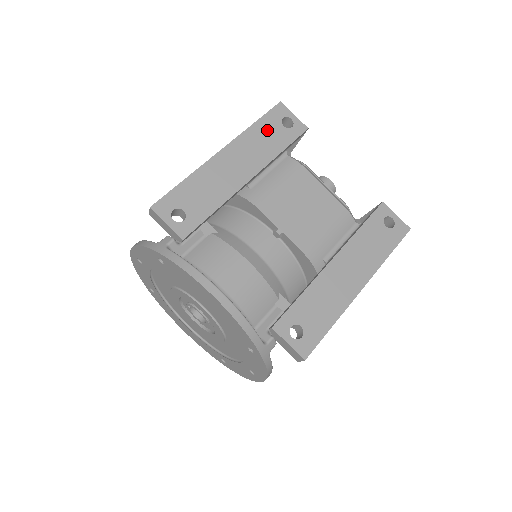
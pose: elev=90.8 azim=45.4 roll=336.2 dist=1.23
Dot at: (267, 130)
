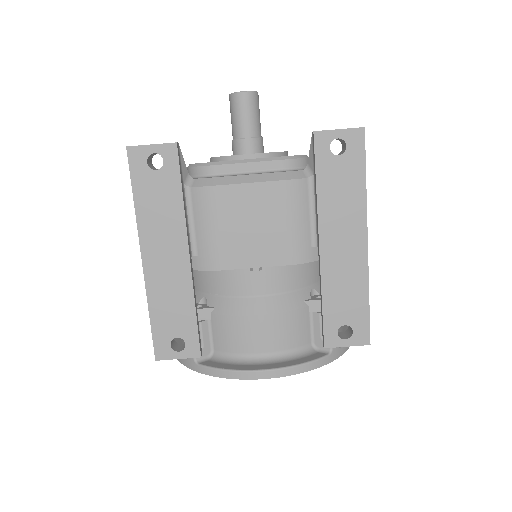
Dot at: (150, 194)
